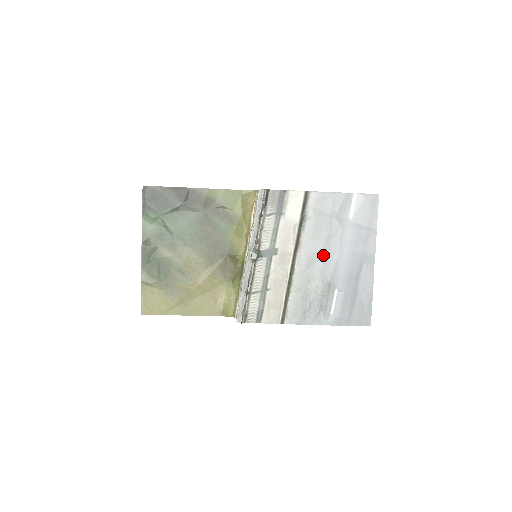
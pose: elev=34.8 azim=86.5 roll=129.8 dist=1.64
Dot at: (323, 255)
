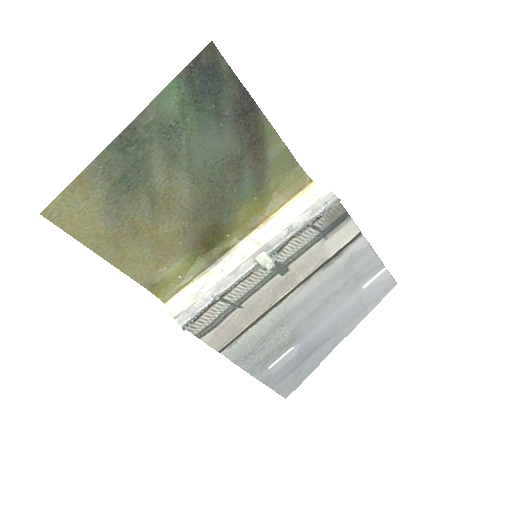
Dot at: (315, 307)
